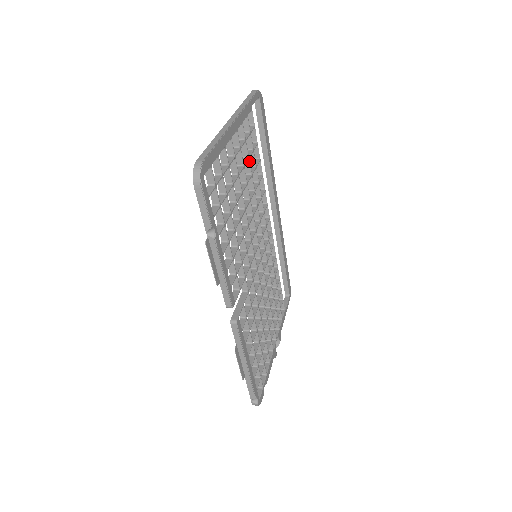
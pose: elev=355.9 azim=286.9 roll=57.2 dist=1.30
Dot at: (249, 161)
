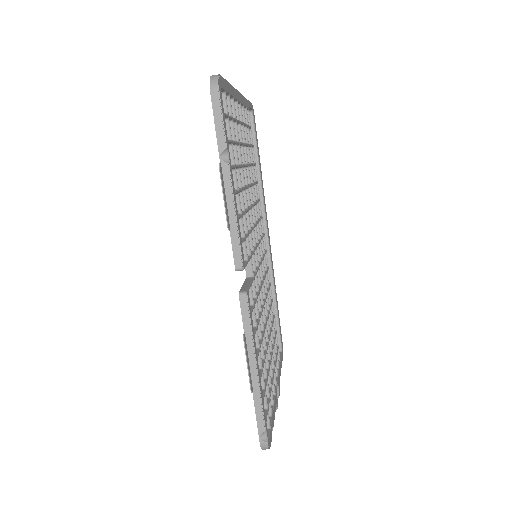
Dot at: occluded
